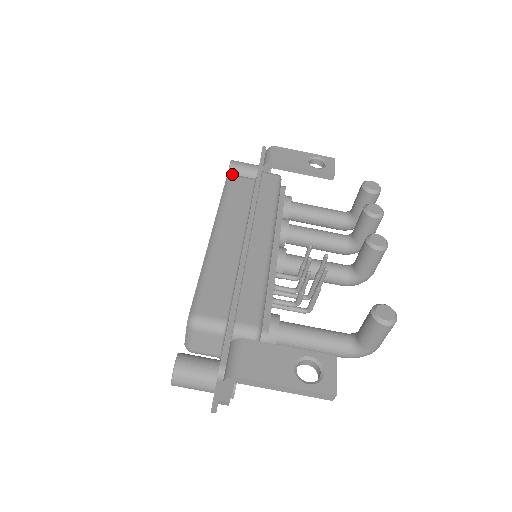
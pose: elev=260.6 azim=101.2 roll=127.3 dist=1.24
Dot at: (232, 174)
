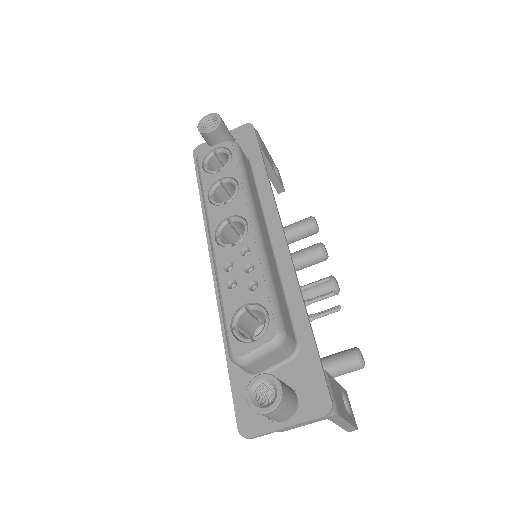
Dot at: (217, 132)
